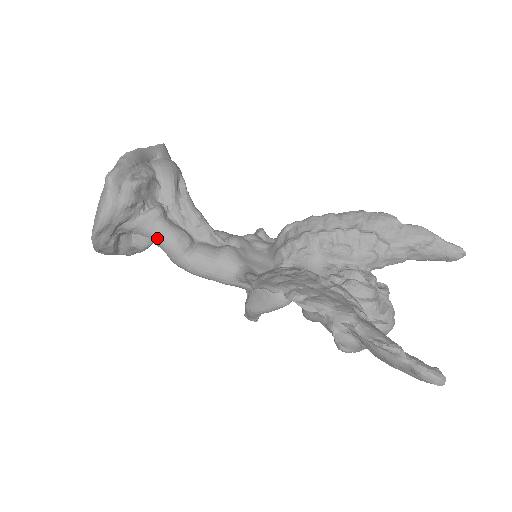
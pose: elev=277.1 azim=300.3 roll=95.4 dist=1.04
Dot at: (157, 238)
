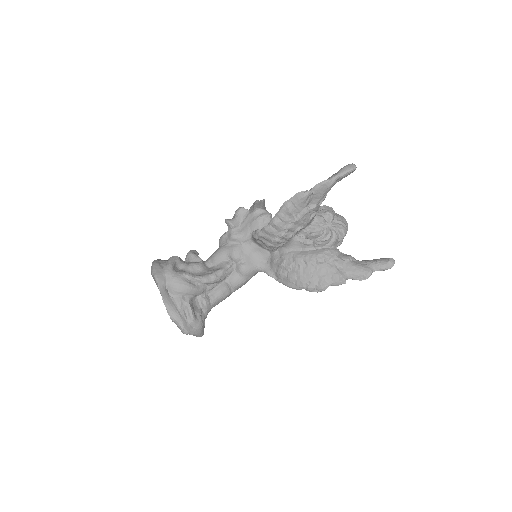
Dot at: occluded
